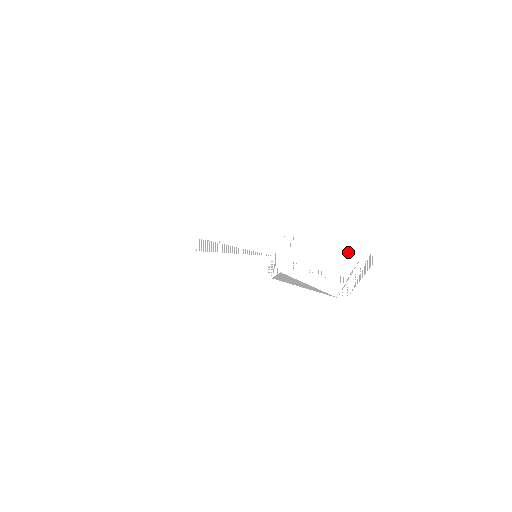
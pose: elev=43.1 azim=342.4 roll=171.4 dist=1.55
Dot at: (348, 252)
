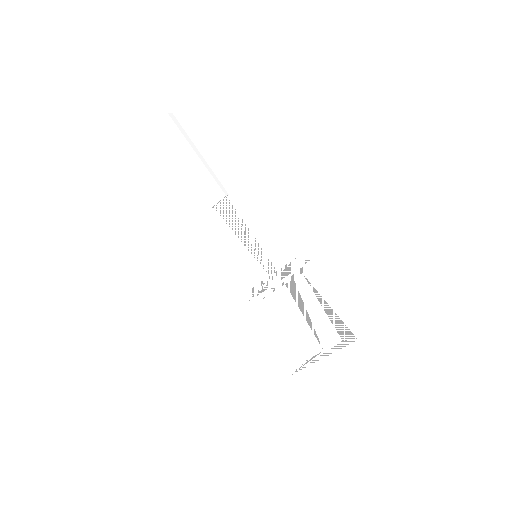
Dot at: (338, 322)
